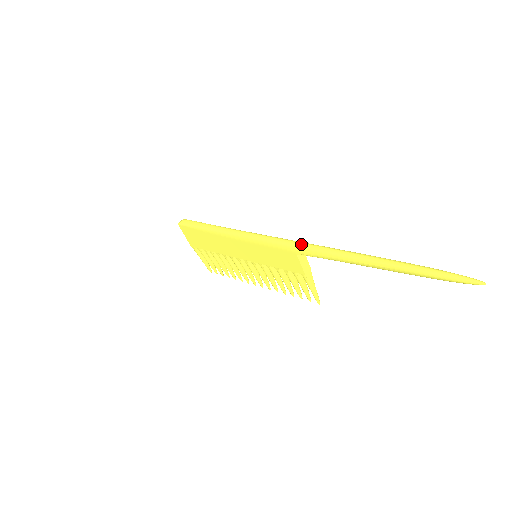
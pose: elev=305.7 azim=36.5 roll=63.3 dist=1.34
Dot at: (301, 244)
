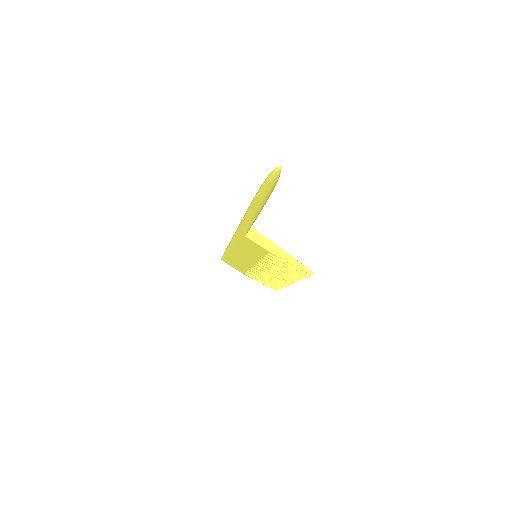
Dot at: occluded
